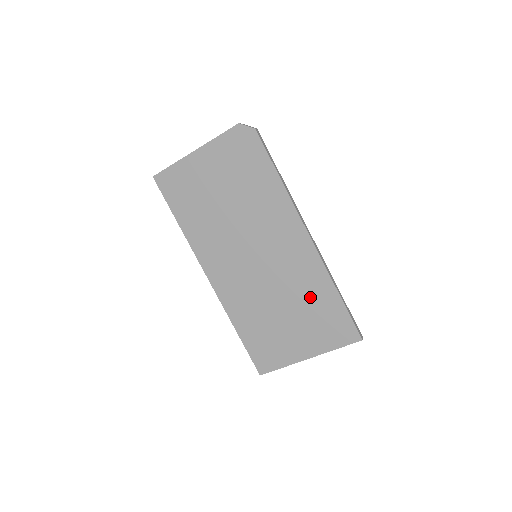
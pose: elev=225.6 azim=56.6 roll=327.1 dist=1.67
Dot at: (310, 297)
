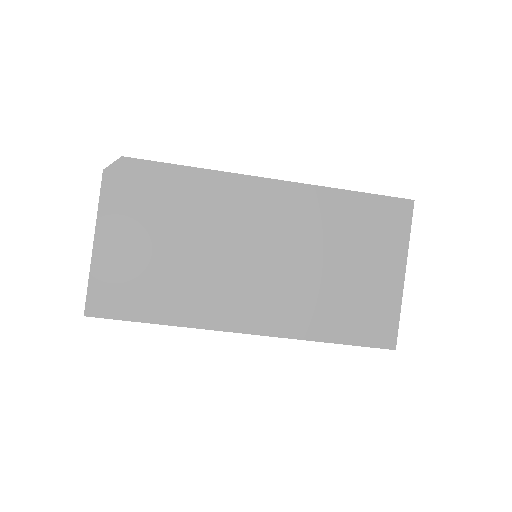
Dot at: (337, 225)
